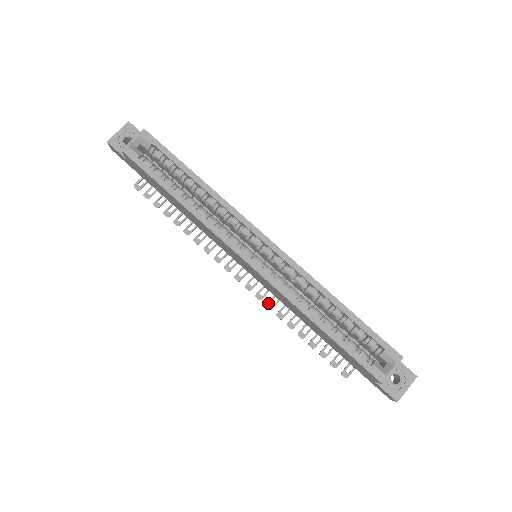
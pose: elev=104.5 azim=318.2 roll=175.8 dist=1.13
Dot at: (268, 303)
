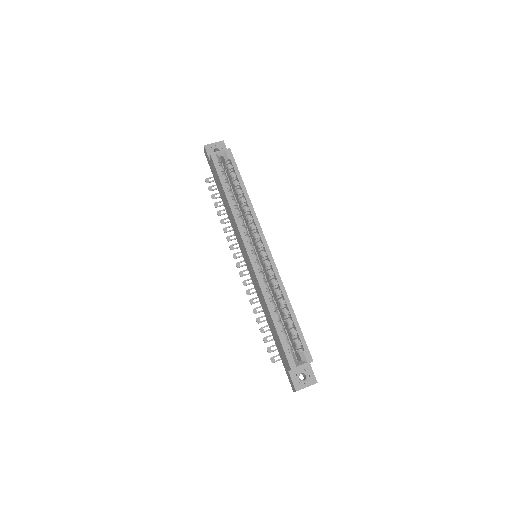
Dot at: (248, 290)
